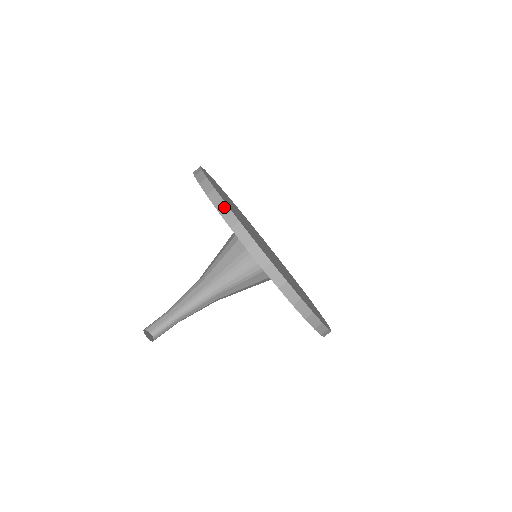
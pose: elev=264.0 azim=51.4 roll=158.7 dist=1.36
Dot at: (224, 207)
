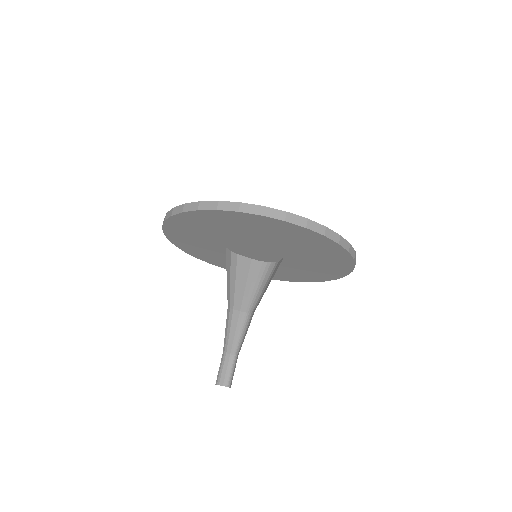
Dot at: (185, 206)
